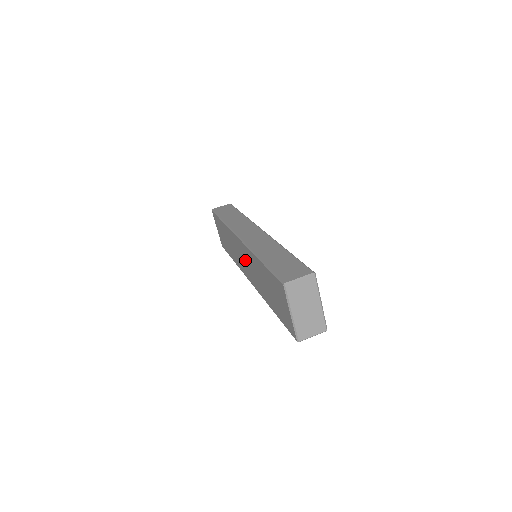
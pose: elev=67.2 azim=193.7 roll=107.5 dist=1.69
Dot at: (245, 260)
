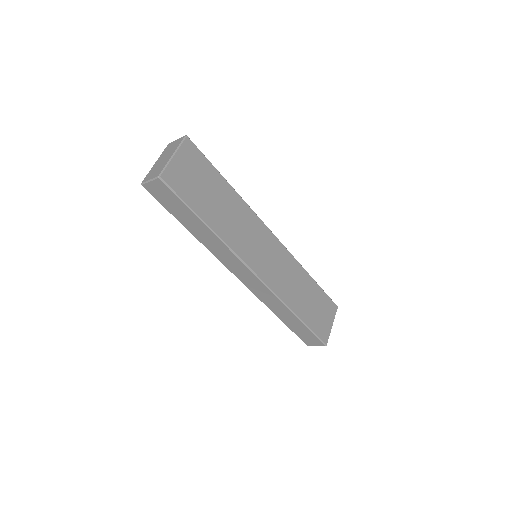
Dot at: occluded
